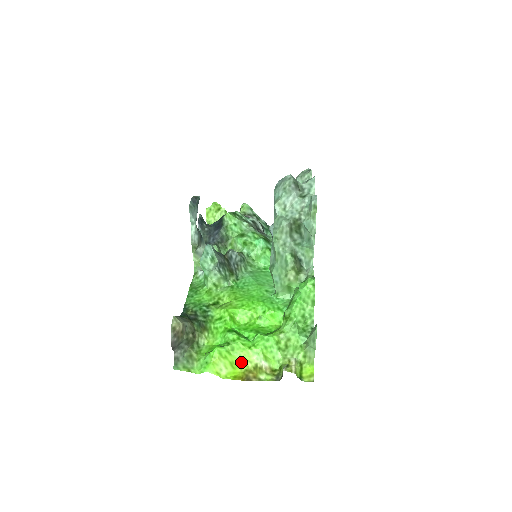
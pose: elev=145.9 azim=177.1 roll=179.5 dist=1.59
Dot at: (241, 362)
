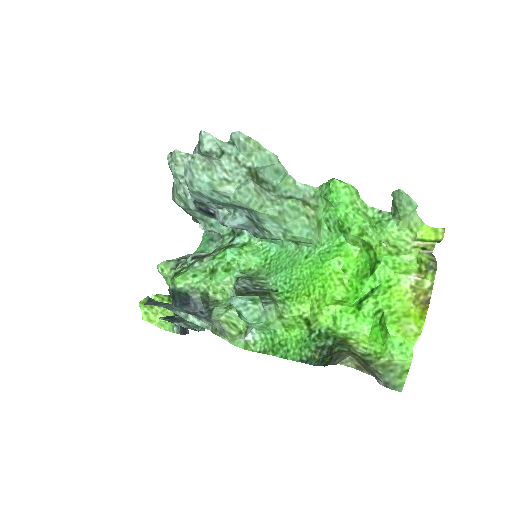
Dot at: (405, 304)
